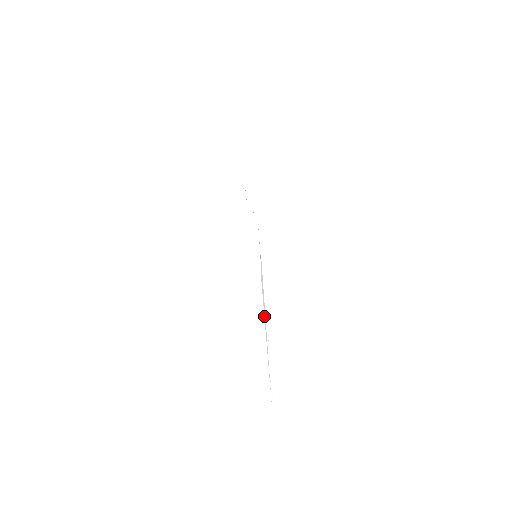
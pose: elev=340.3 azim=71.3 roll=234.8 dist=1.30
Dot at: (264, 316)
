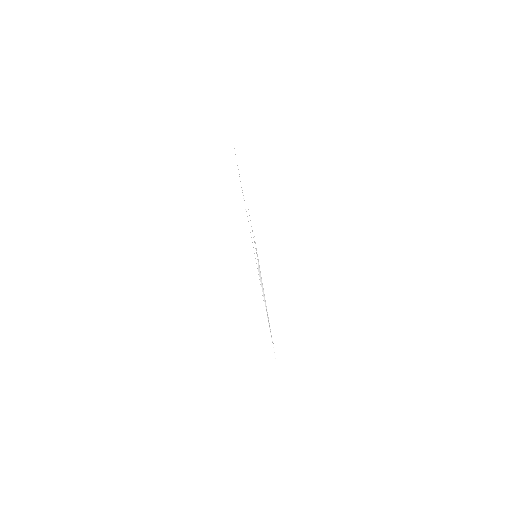
Dot at: (264, 300)
